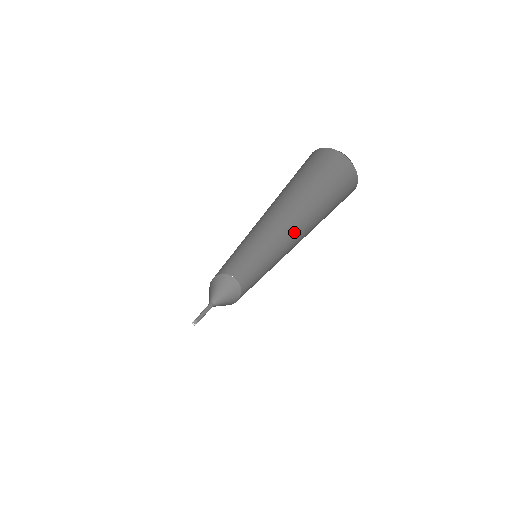
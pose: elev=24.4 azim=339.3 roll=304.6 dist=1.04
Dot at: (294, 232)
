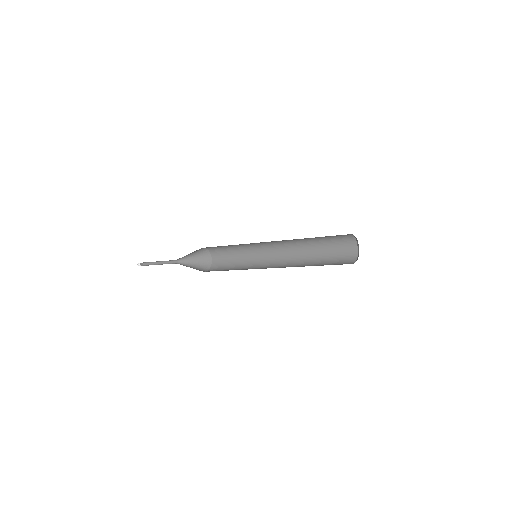
Dot at: (291, 259)
